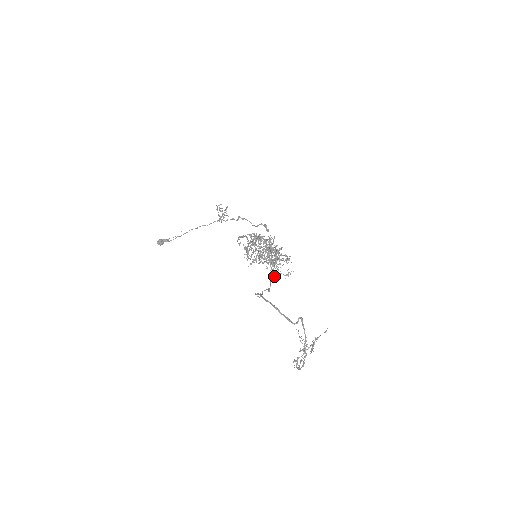
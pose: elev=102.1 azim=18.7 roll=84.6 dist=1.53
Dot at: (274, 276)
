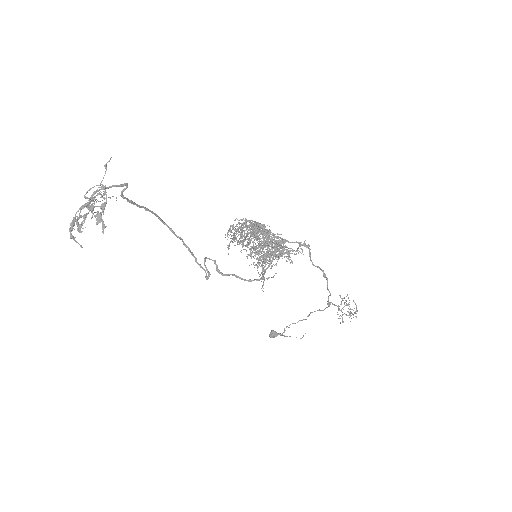
Dot at: (258, 279)
